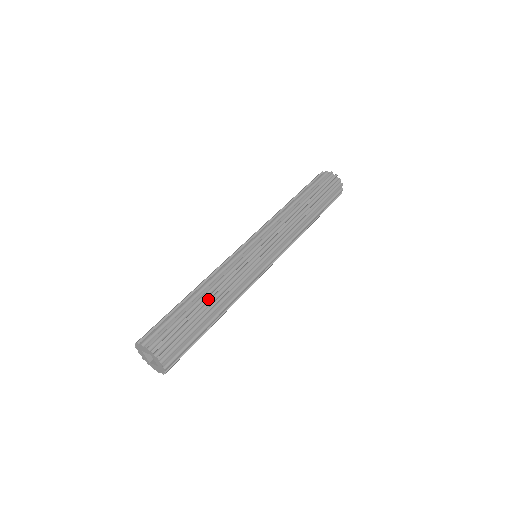
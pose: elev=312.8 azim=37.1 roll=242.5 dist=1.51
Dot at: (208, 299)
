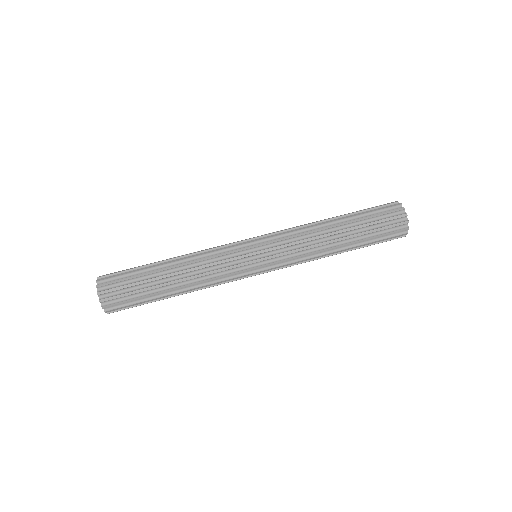
Dot at: (176, 289)
